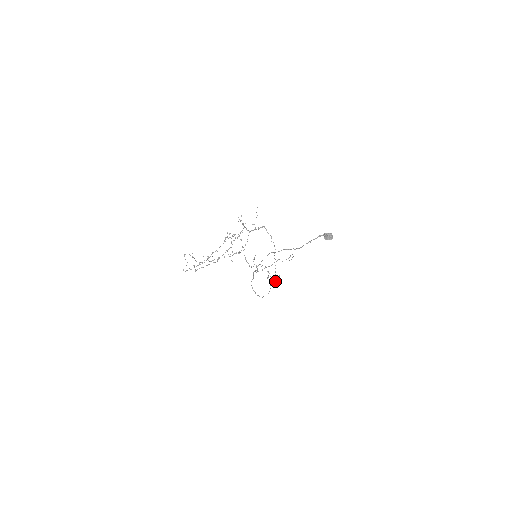
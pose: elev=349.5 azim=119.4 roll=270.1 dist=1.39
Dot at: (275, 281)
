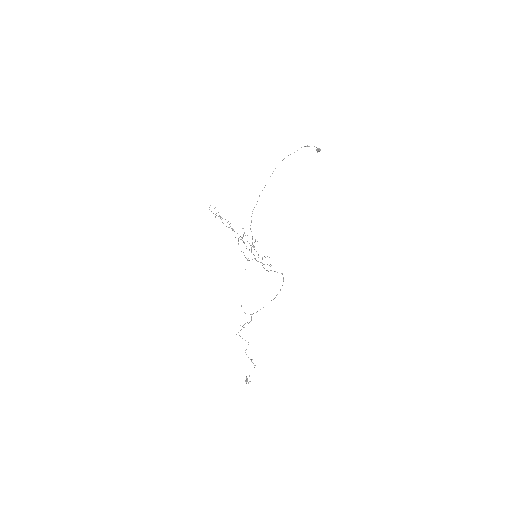
Dot at: occluded
